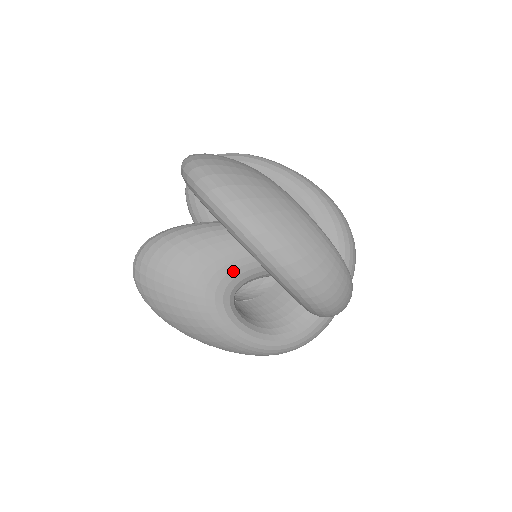
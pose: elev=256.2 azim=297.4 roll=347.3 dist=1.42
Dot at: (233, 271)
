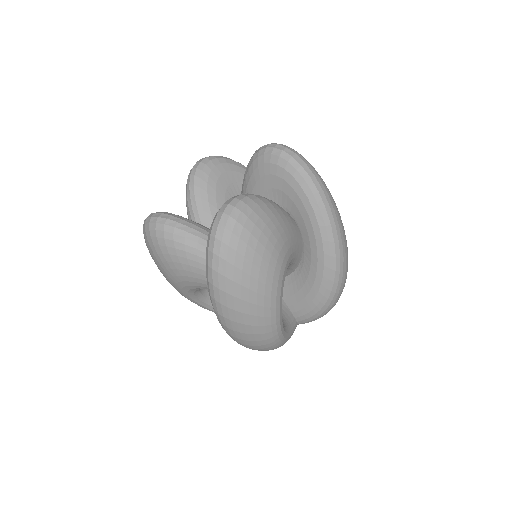
Dot at: (207, 287)
